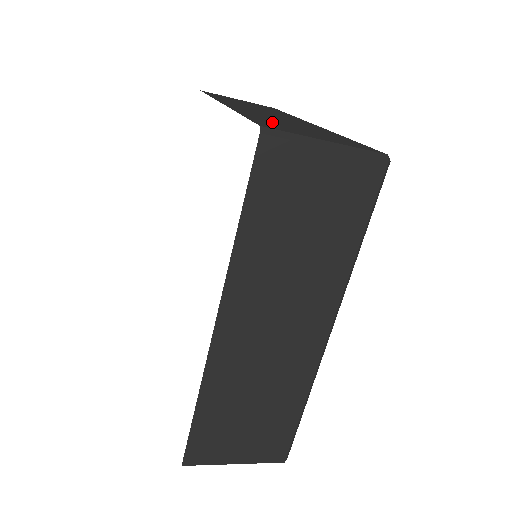
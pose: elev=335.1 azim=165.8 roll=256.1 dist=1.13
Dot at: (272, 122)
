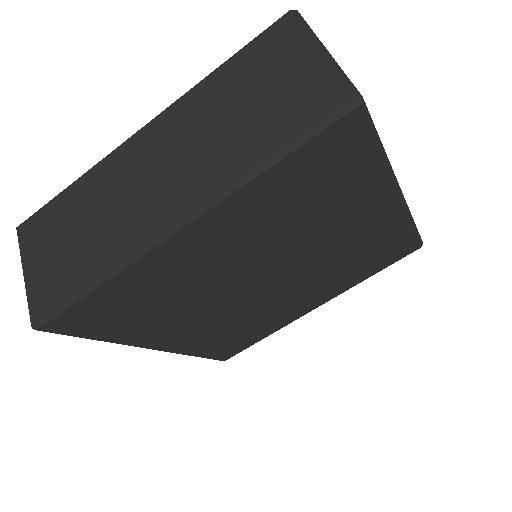
Dot at: occluded
